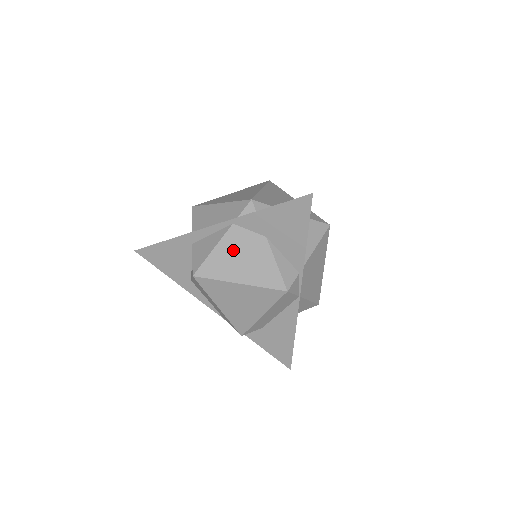
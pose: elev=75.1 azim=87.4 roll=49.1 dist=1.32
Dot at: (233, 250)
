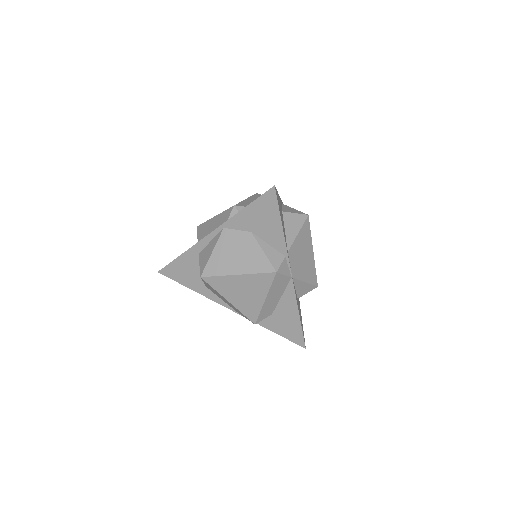
Dot at: (228, 249)
